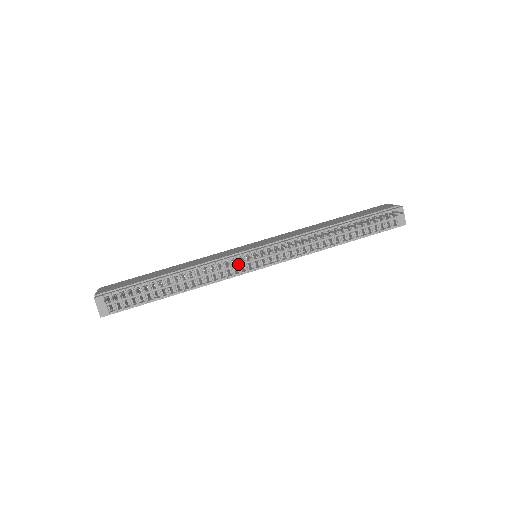
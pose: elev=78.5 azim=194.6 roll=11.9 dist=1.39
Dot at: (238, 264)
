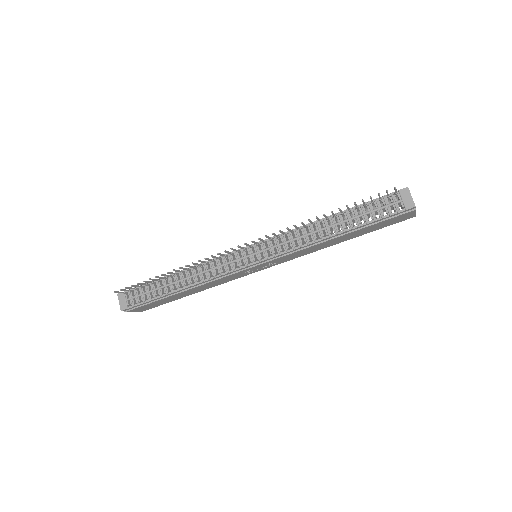
Dot at: (231, 260)
